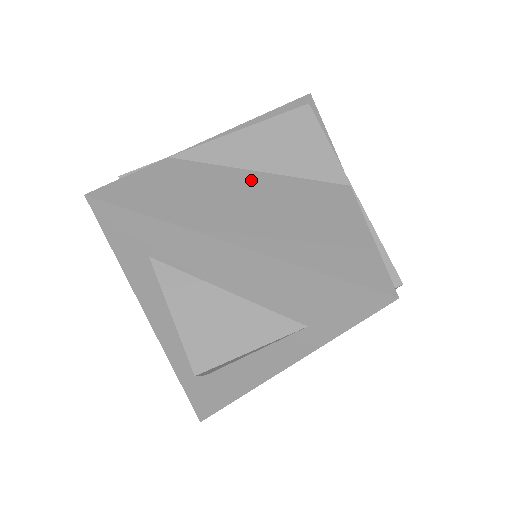
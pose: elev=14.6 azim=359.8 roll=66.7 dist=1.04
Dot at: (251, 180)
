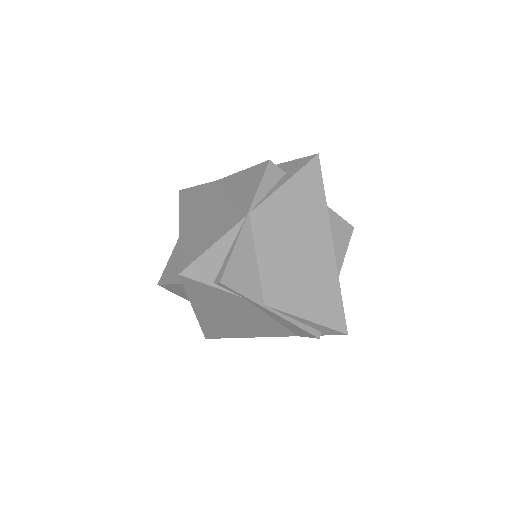
Dot at: (222, 200)
